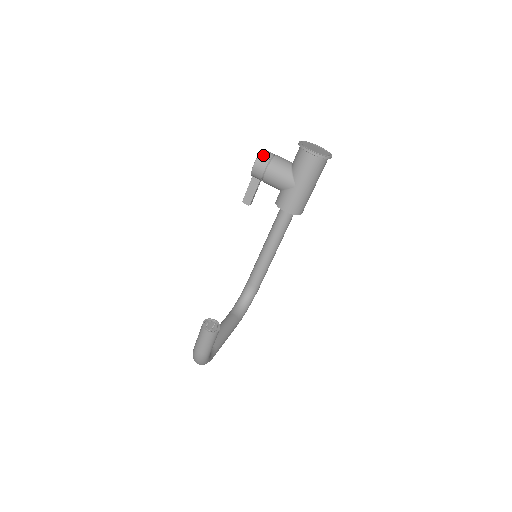
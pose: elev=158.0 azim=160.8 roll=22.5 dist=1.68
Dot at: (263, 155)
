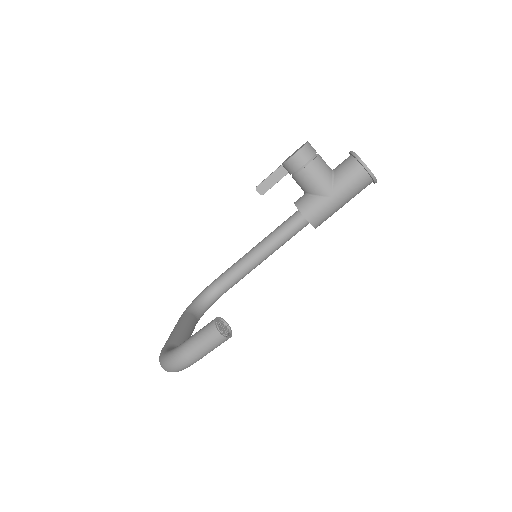
Dot at: (309, 147)
